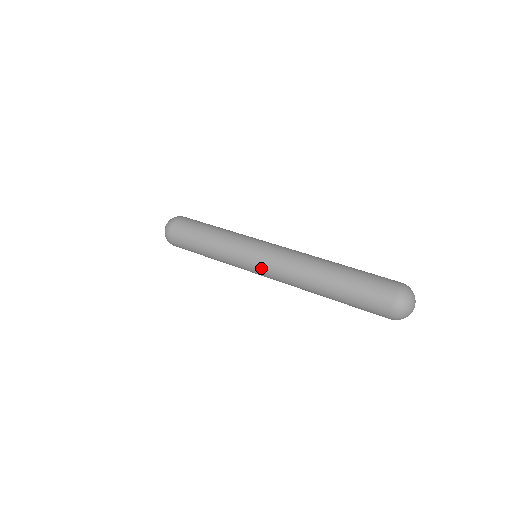
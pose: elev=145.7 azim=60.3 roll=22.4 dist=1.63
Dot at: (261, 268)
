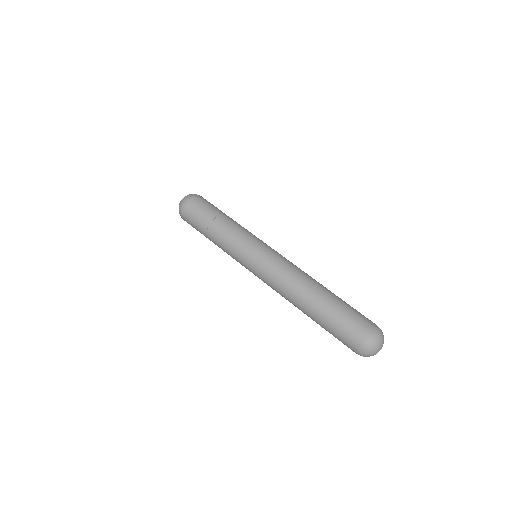
Dot at: occluded
